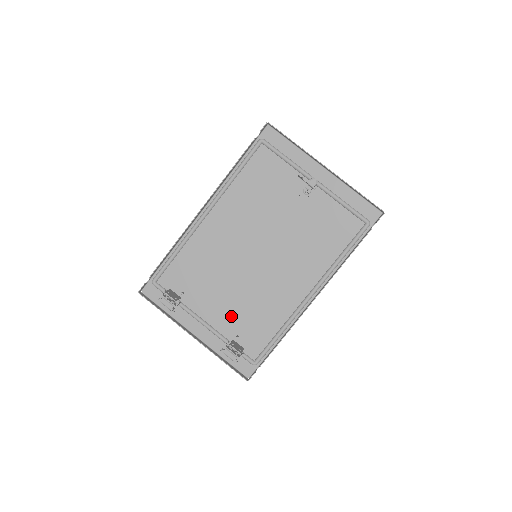
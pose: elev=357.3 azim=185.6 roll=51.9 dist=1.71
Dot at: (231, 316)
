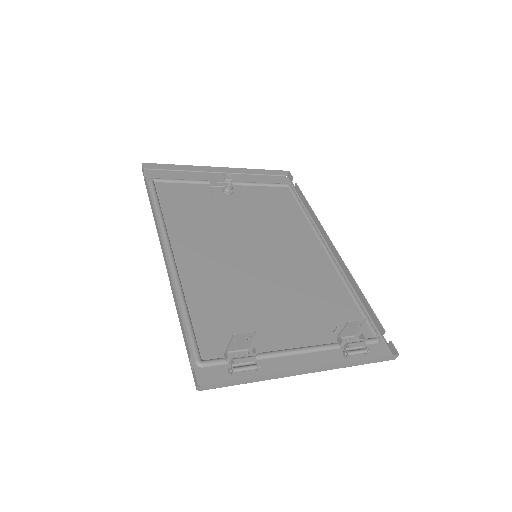
Dot at: (306, 320)
